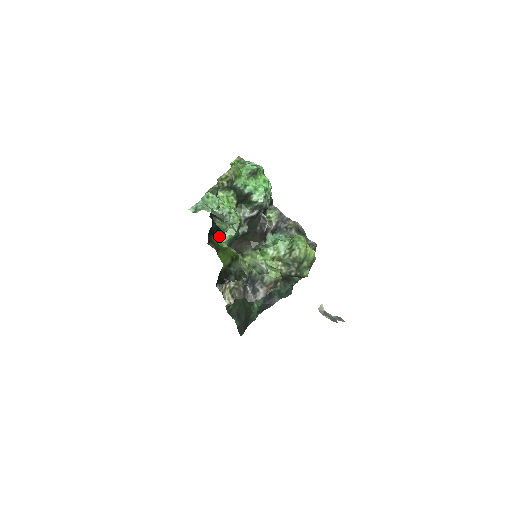
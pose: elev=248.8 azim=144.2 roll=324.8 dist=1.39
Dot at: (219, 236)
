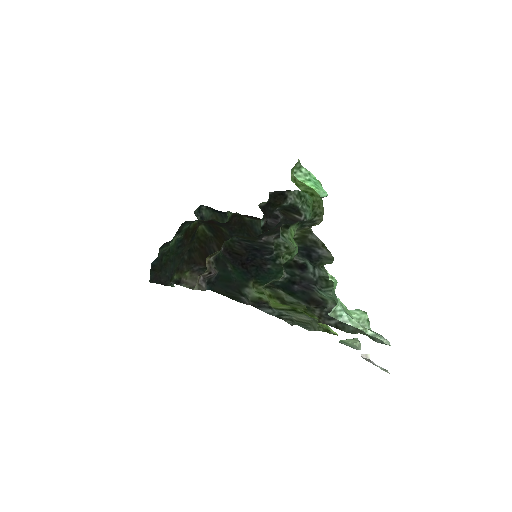
Dot at: occluded
